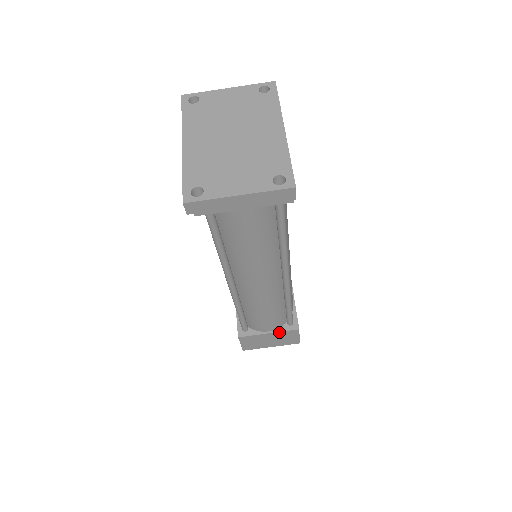
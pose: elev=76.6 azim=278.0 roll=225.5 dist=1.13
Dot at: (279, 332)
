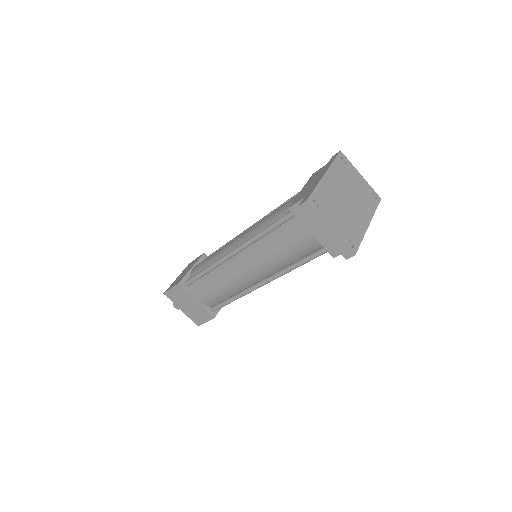
Dot at: (202, 307)
